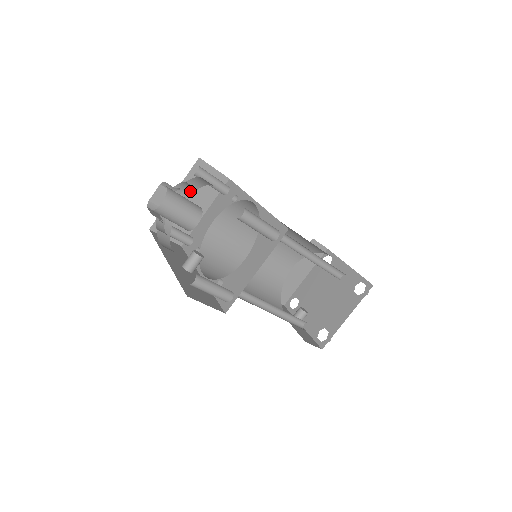
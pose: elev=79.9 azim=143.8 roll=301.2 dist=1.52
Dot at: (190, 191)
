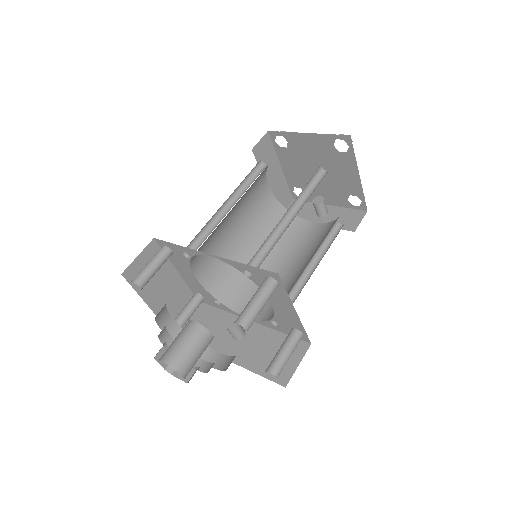
Dot at: (163, 311)
